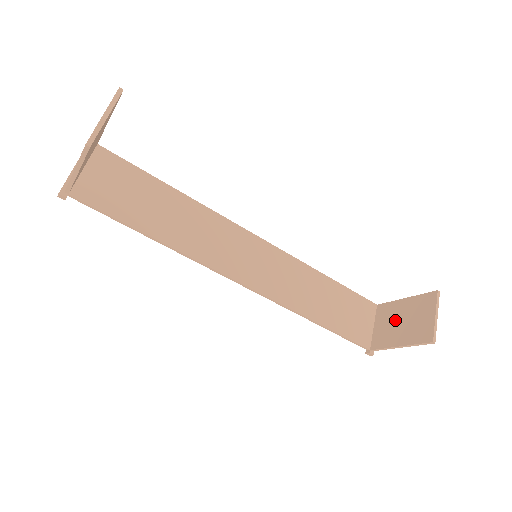
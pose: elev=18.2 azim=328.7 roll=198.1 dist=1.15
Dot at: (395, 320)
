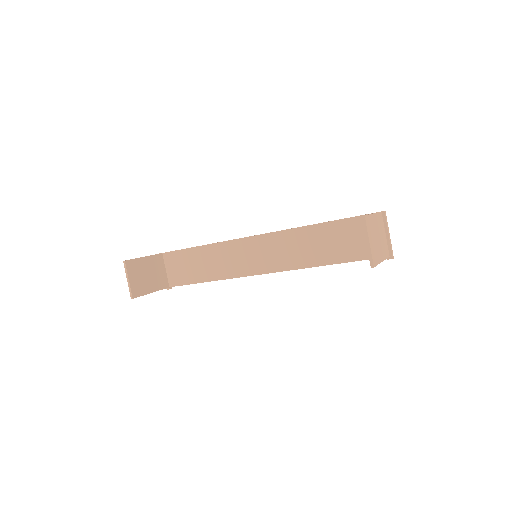
Dot at: occluded
